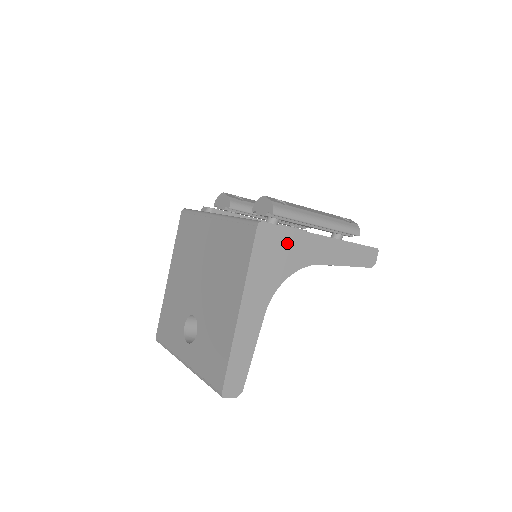
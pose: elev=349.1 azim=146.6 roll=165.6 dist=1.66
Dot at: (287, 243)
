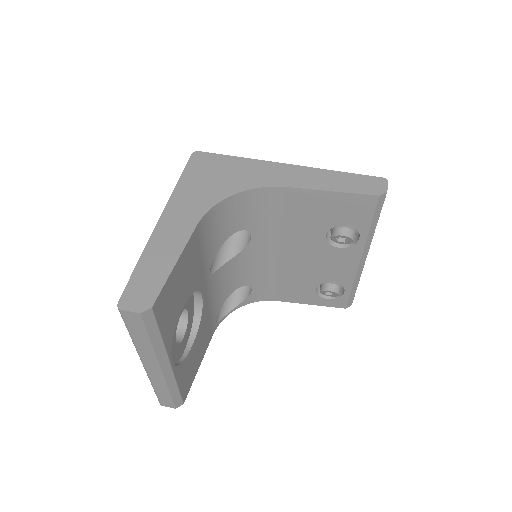
Dot at: (231, 167)
